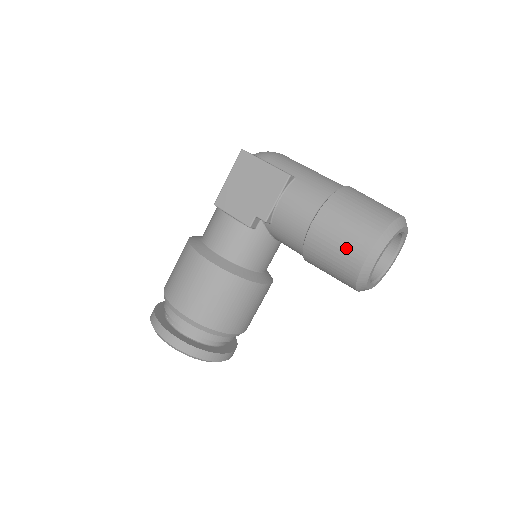
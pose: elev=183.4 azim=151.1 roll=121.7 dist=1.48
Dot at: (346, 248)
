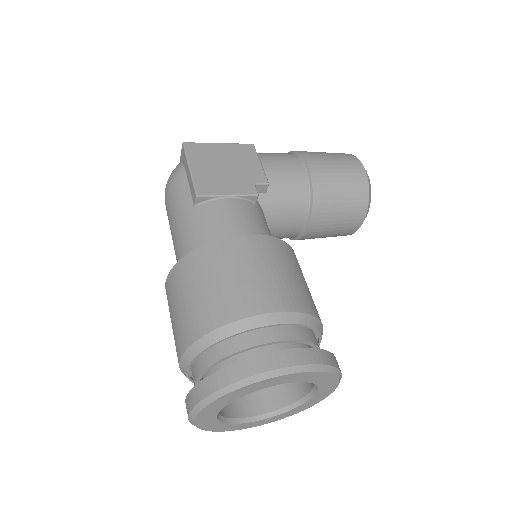
Dot at: (347, 169)
